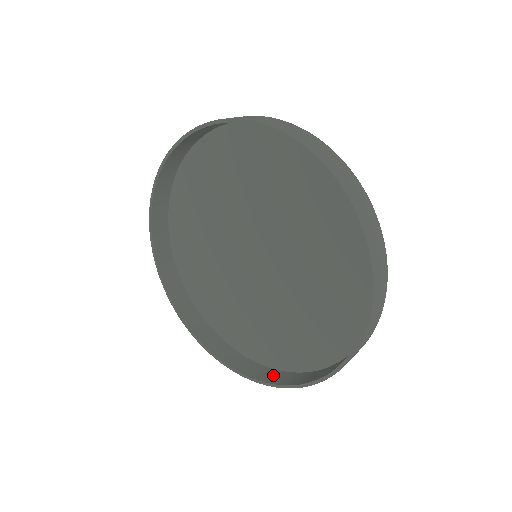
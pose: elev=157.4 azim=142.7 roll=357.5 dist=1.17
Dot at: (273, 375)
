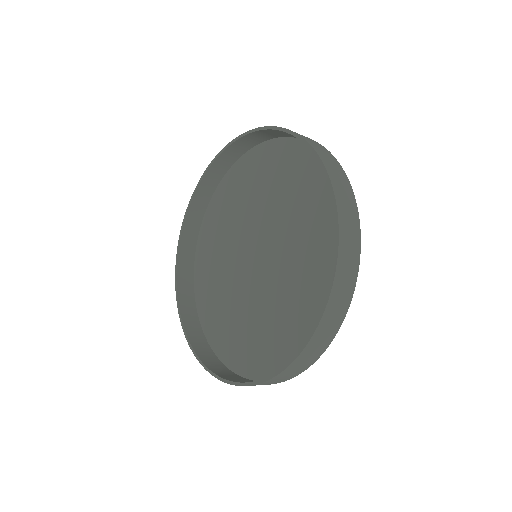
Dot at: occluded
